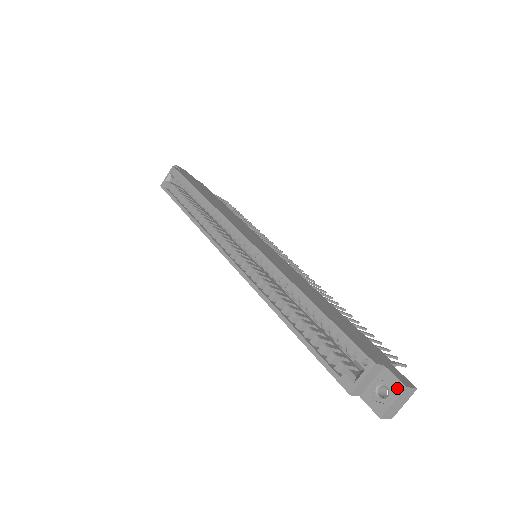
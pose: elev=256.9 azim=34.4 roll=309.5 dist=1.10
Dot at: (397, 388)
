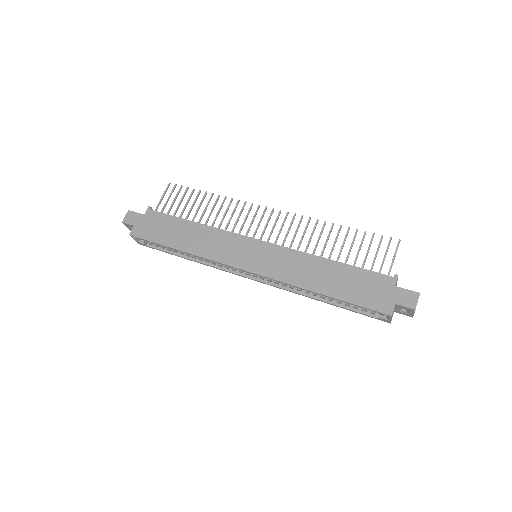
Dot at: (411, 310)
